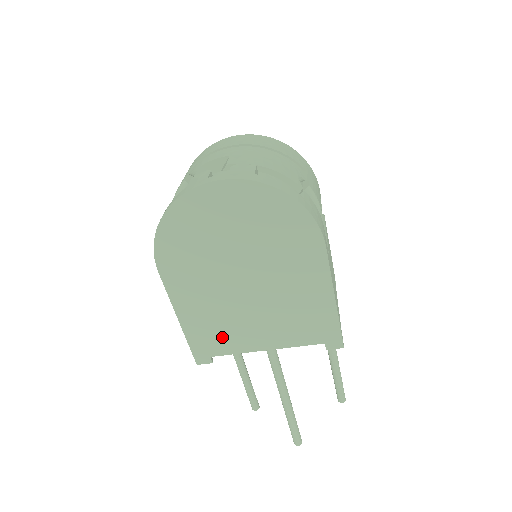
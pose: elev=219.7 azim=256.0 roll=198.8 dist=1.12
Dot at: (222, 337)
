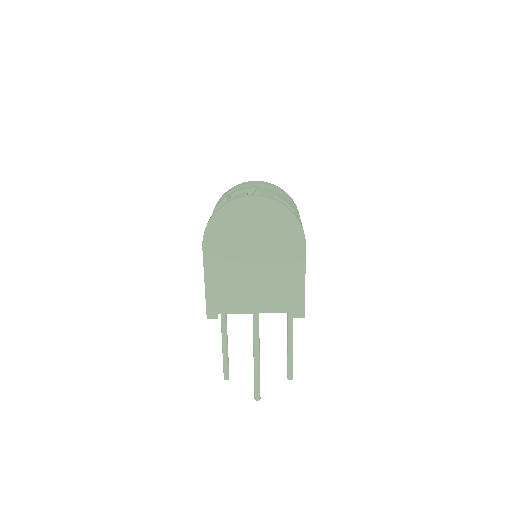
Dot at: (229, 299)
